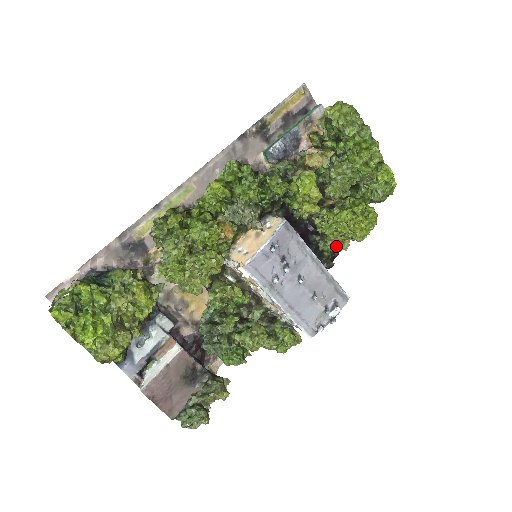
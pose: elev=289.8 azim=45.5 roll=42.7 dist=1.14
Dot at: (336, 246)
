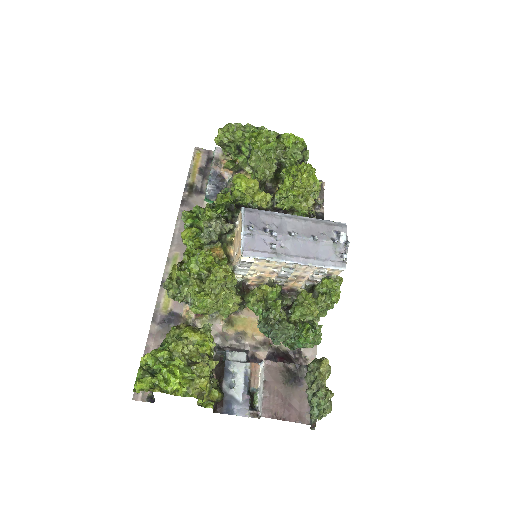
Dot at: (306, 207)
